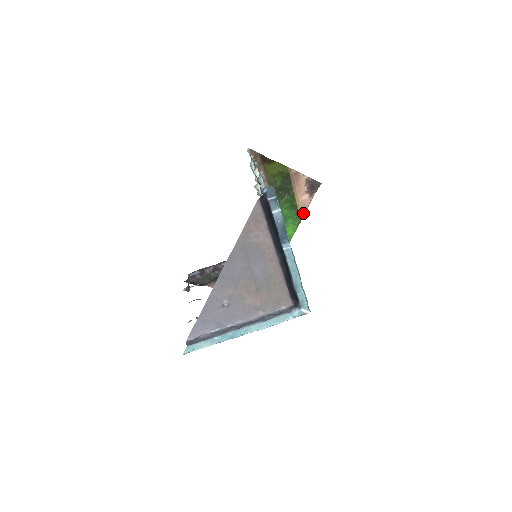
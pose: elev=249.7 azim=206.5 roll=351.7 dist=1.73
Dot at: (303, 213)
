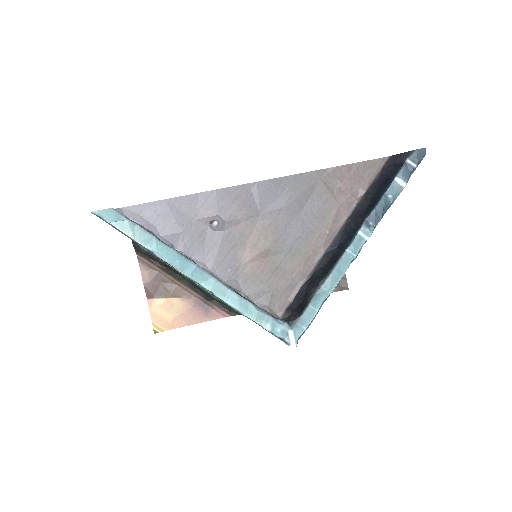
Dot at: occluded
